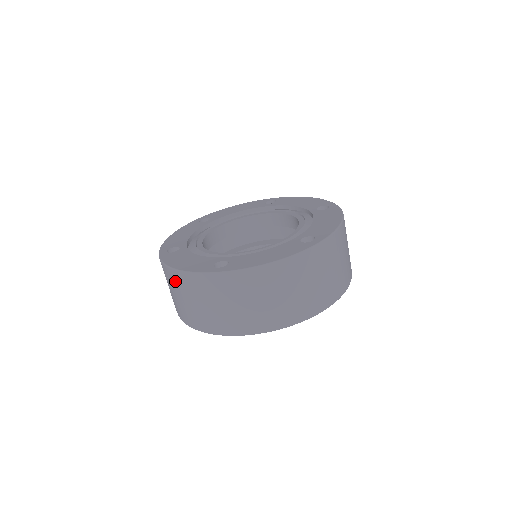
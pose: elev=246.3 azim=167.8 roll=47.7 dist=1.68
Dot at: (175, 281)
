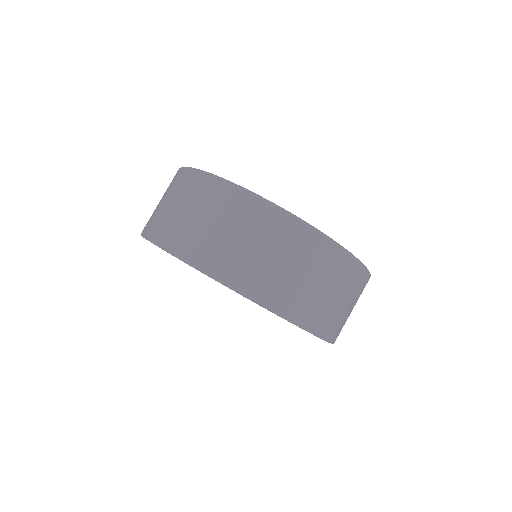
Dot at: (176, 181)
